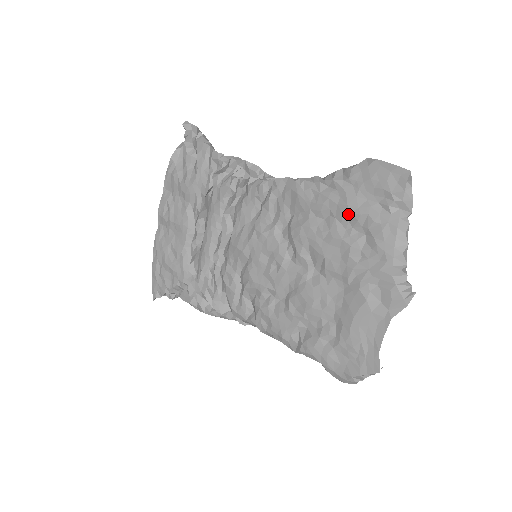
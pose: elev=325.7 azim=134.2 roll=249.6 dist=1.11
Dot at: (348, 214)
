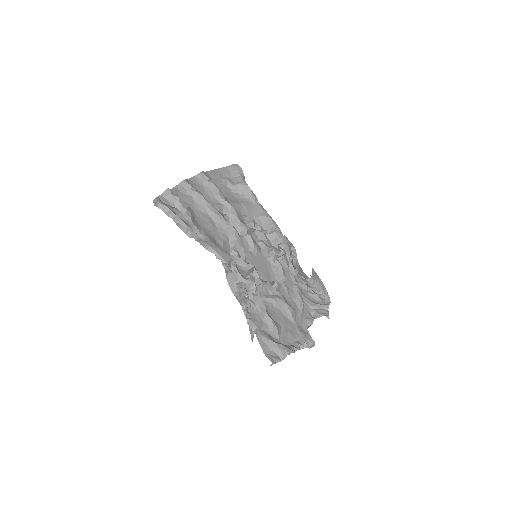
Dot at: (265, 329)
